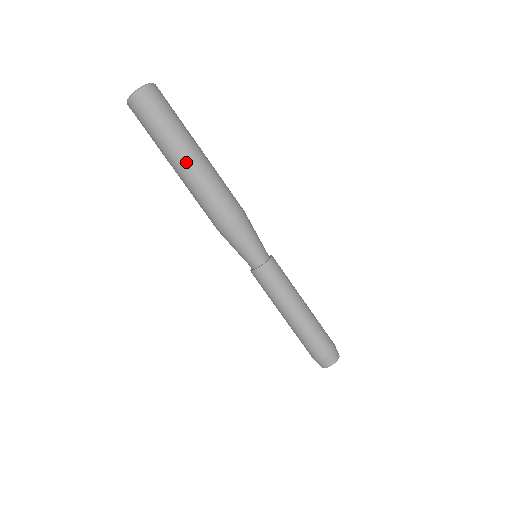
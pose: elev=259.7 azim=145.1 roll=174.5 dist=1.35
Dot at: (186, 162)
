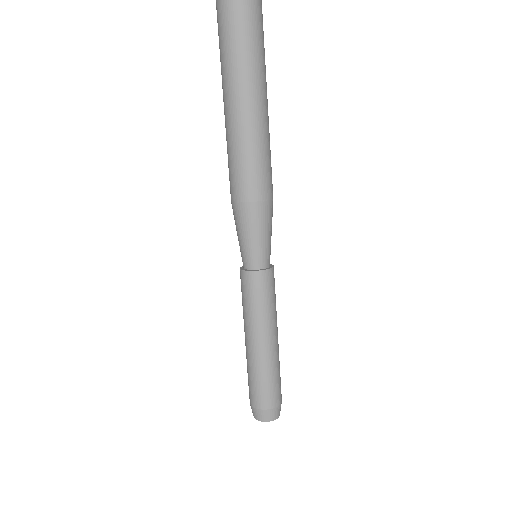
Dot at: (261, 104)
